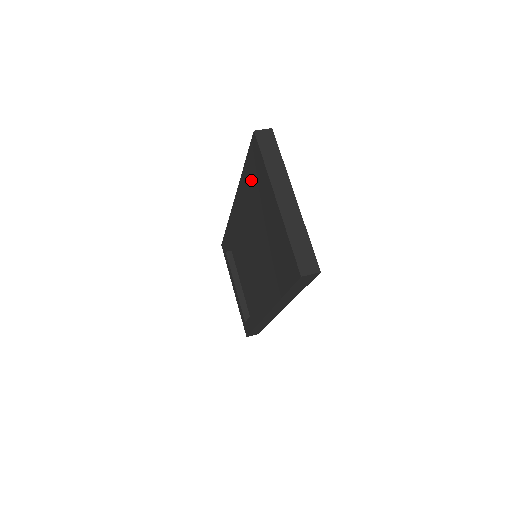
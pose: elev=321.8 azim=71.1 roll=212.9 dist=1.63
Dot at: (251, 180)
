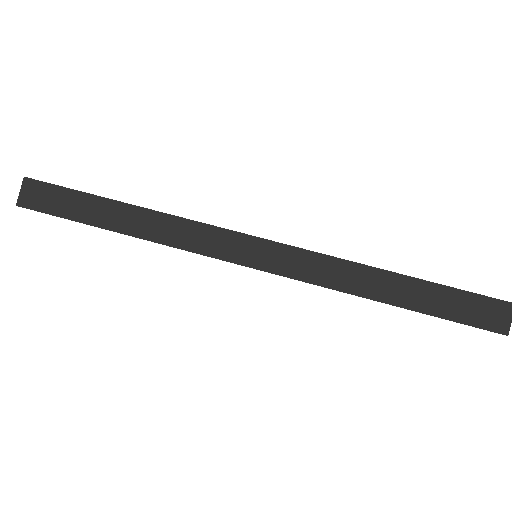
Dot at: occluded
